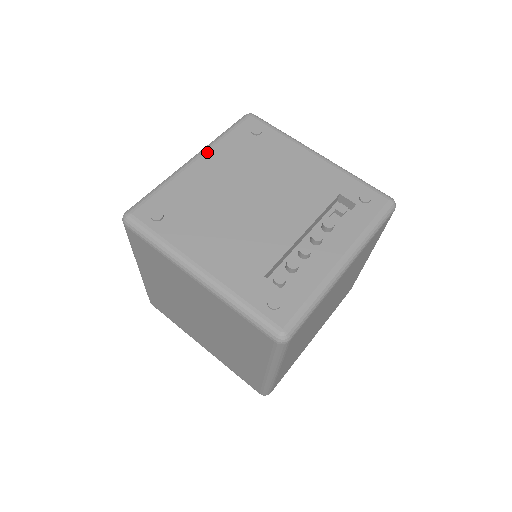
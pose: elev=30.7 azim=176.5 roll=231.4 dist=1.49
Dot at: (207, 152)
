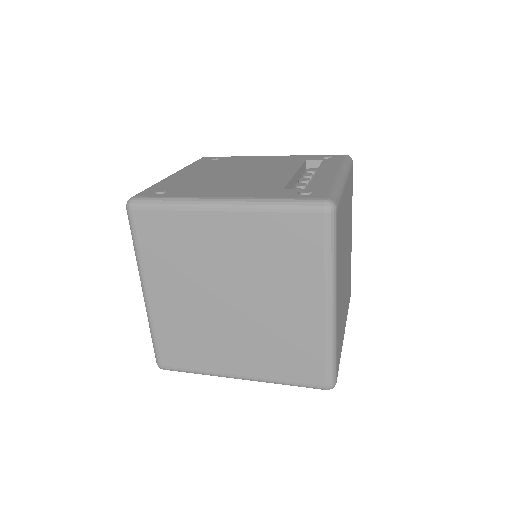
Dot at: (182, 170)
